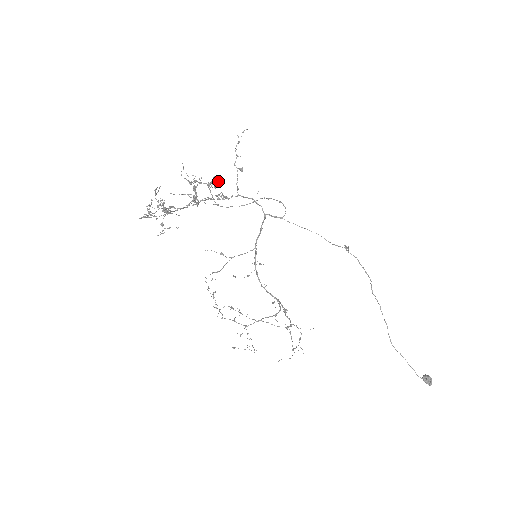
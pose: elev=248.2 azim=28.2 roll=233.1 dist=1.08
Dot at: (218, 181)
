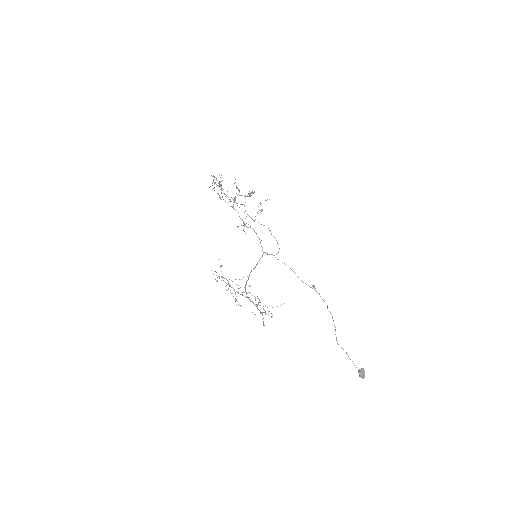
Dot at: (253, 193)
